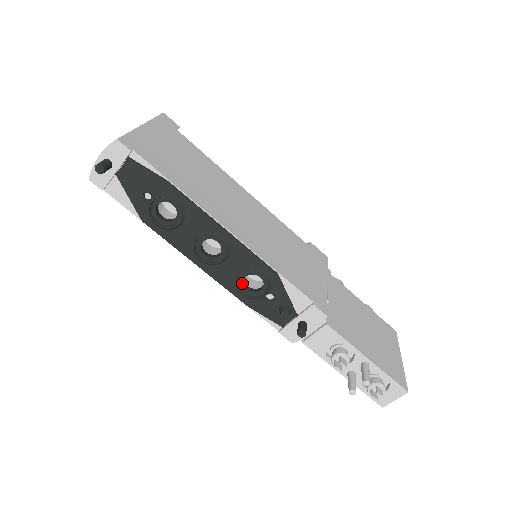
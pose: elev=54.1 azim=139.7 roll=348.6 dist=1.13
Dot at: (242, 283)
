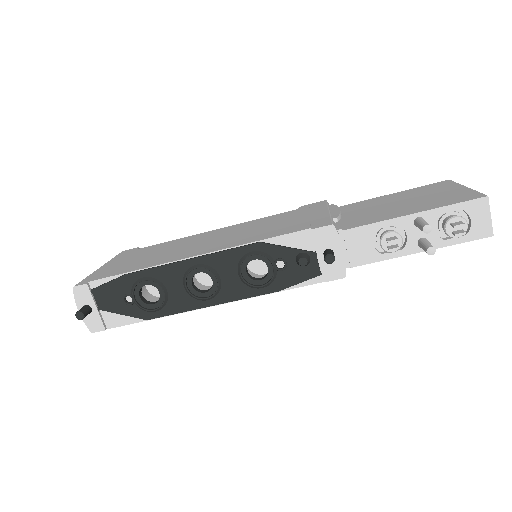
Dot at: (251, 280)
